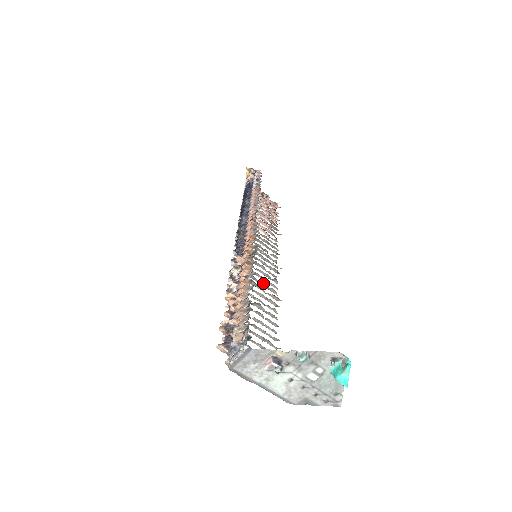
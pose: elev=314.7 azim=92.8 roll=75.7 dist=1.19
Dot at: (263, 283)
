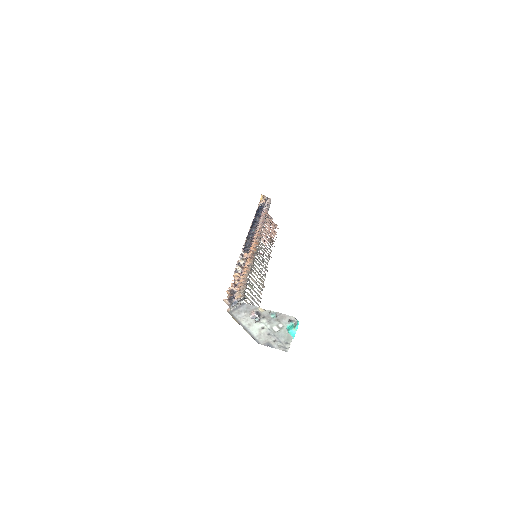
Dot at: occluded
